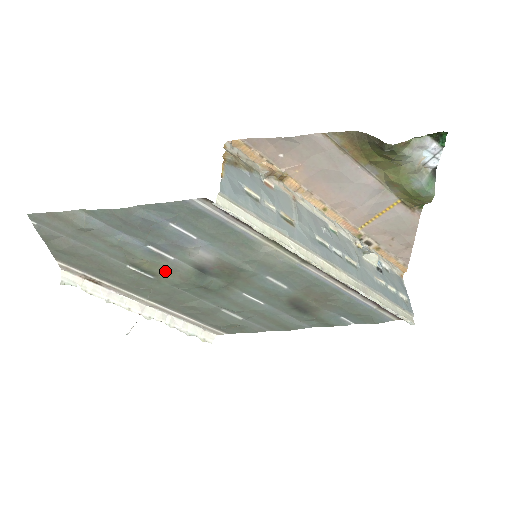
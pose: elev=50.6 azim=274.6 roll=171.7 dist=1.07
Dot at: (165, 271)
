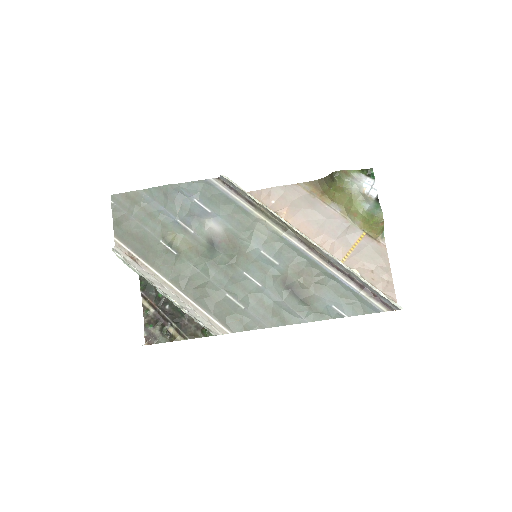
Dot at: (186, 245)
